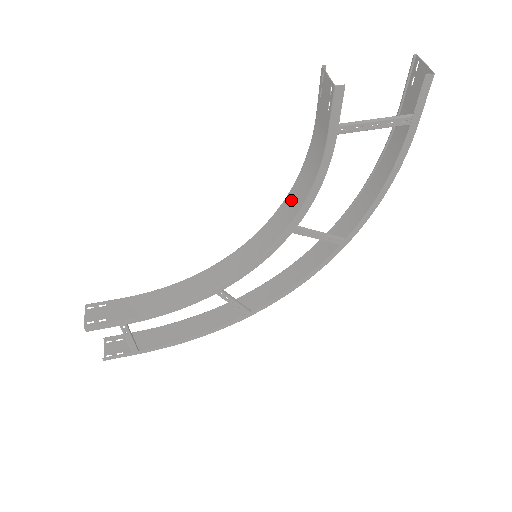
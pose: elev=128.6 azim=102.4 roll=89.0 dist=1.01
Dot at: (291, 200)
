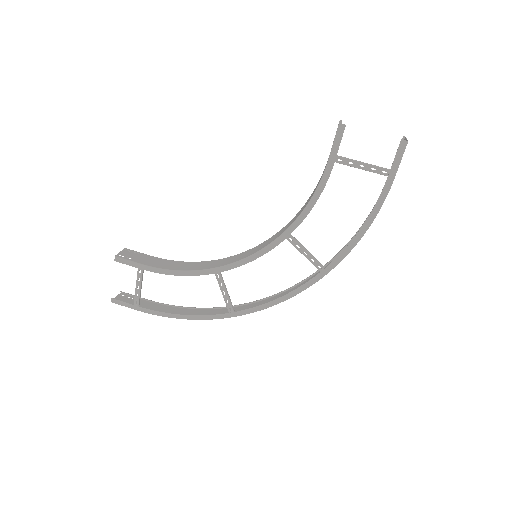
Dot at: (295, 216)
